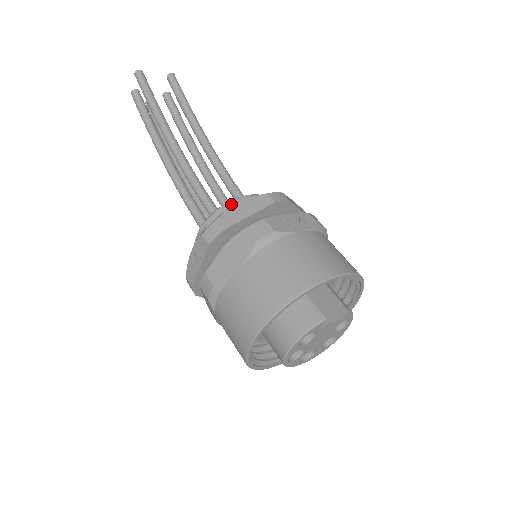
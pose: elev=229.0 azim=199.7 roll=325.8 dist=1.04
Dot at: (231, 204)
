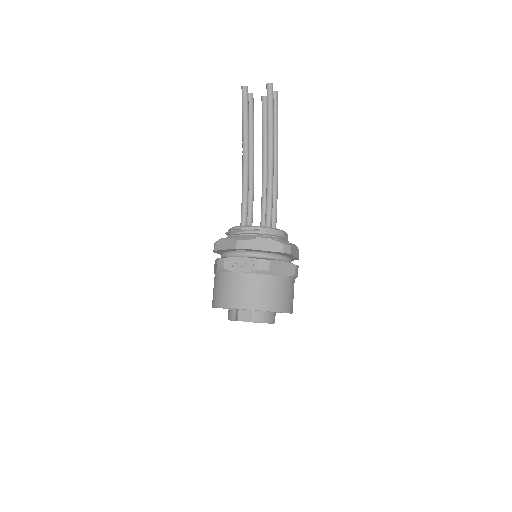
Dot at: (232, 231)
